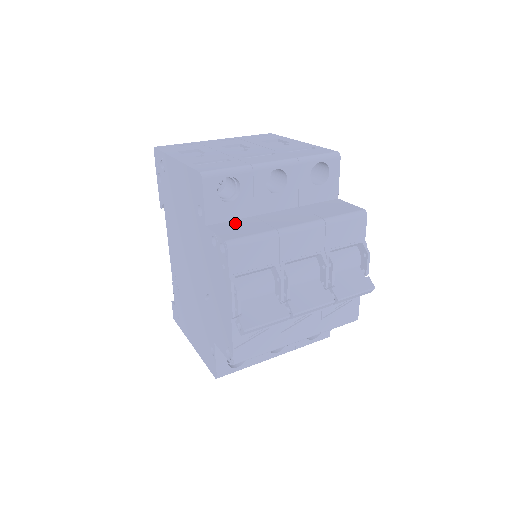
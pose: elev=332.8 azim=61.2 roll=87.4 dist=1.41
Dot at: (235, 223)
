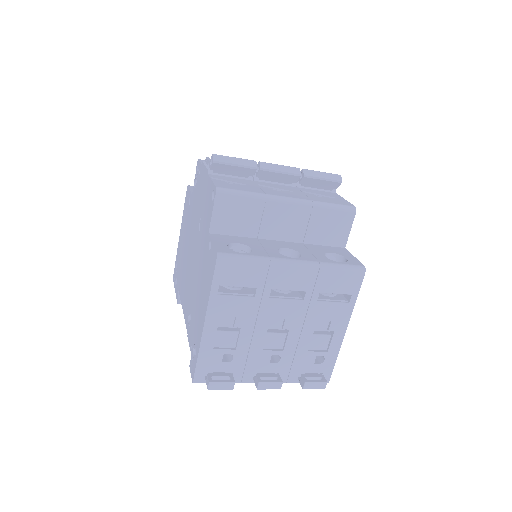
Dot at: occluded
